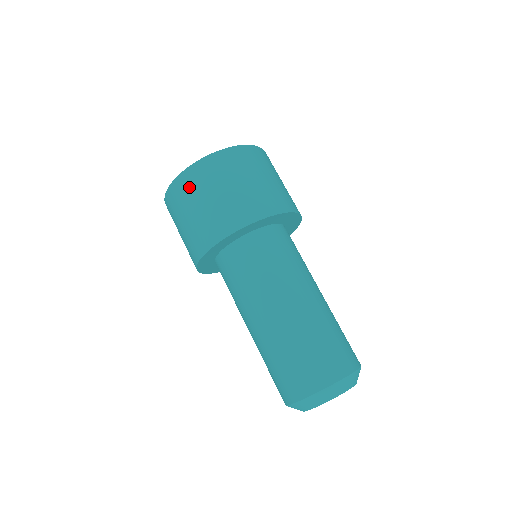
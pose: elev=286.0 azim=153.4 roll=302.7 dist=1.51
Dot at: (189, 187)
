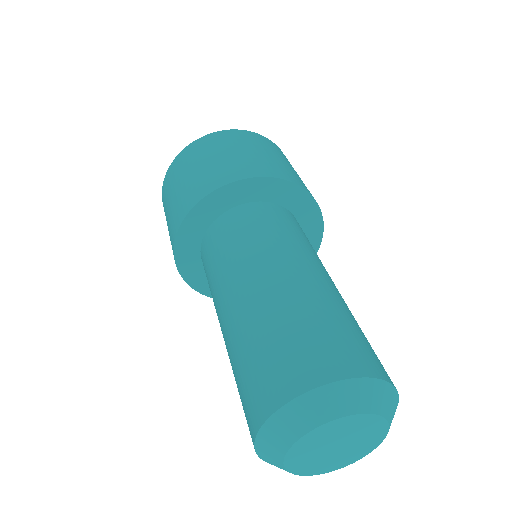
Dot at: (237, 138)
